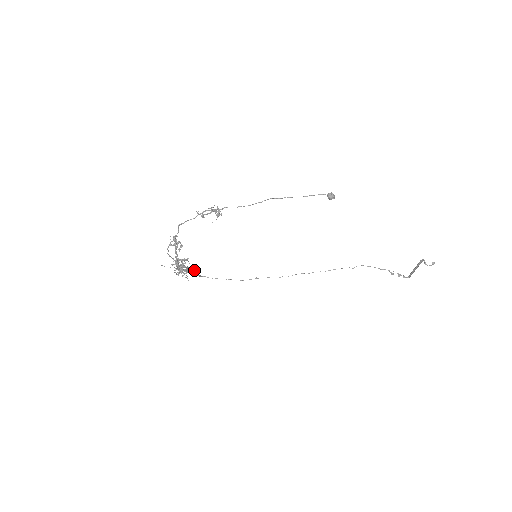
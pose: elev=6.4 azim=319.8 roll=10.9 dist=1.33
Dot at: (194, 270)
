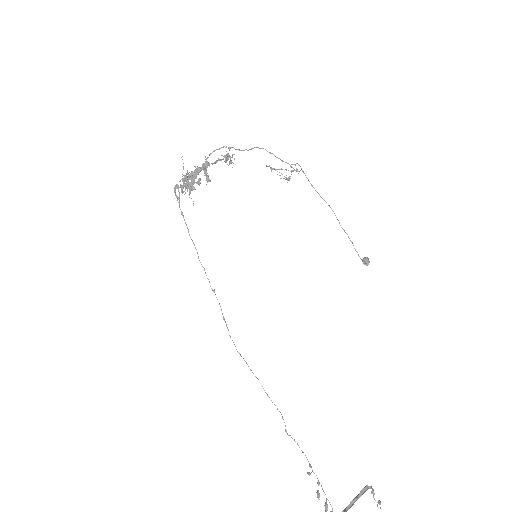
Dot at: occluded
